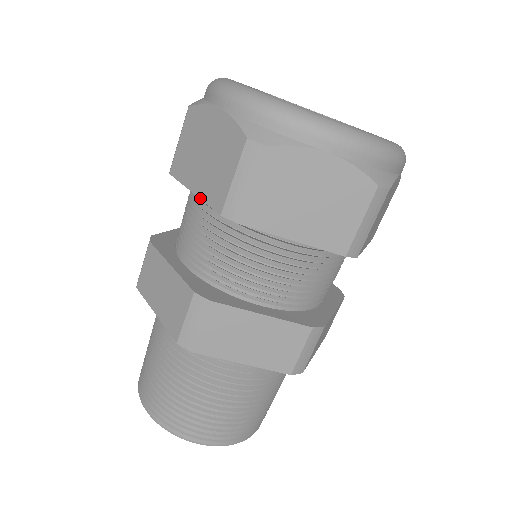
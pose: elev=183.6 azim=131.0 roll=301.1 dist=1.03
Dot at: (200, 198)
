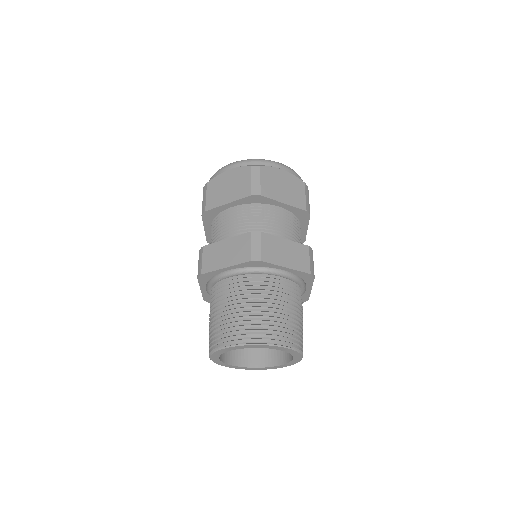
Dot at: (203, 225)
